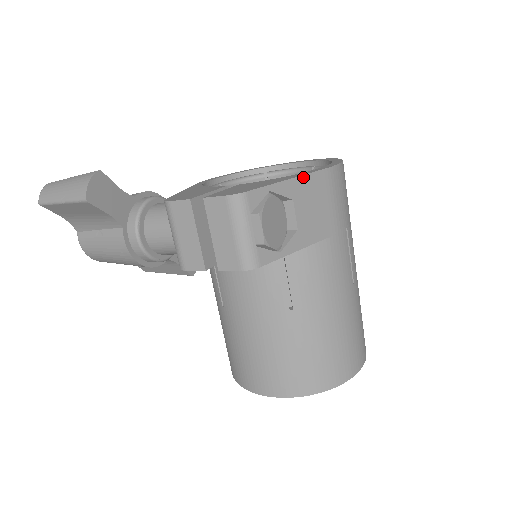
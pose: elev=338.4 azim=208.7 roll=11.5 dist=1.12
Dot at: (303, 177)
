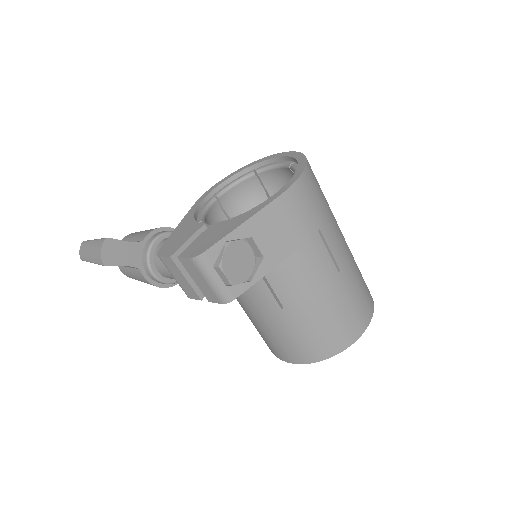
Dot at: (257, 215)
